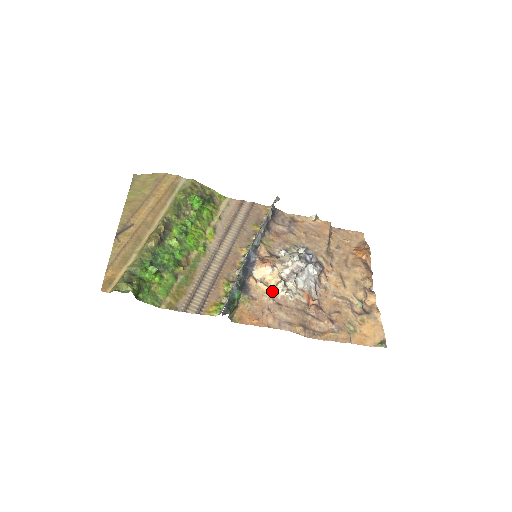
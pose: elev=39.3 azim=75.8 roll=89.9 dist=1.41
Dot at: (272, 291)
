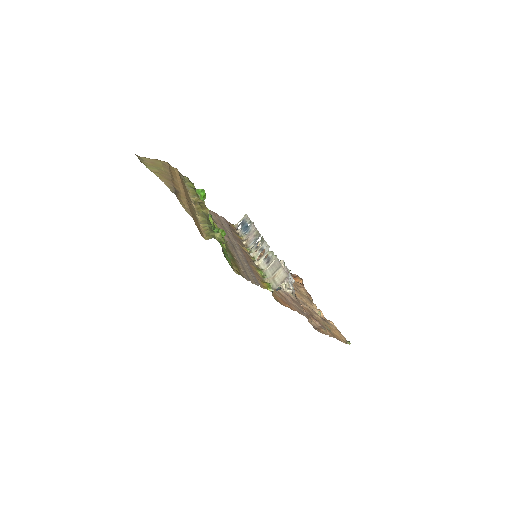
Dot at: (280, 286)
